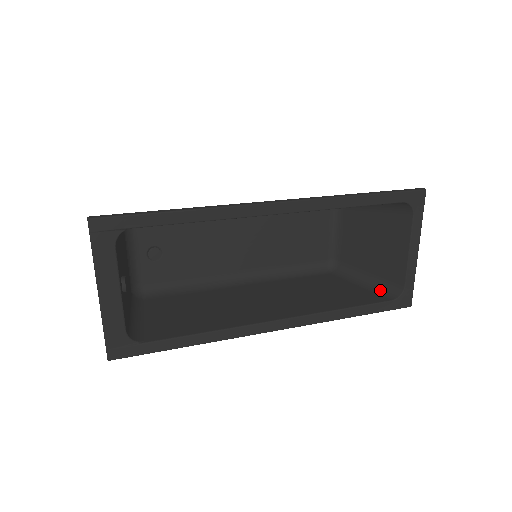
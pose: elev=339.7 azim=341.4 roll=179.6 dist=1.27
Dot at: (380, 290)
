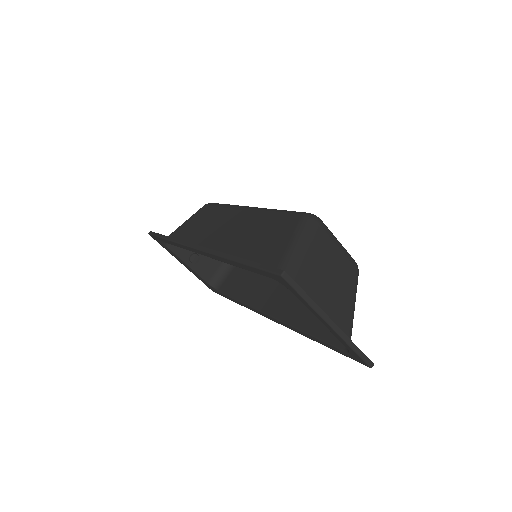
Dot at: occluded
